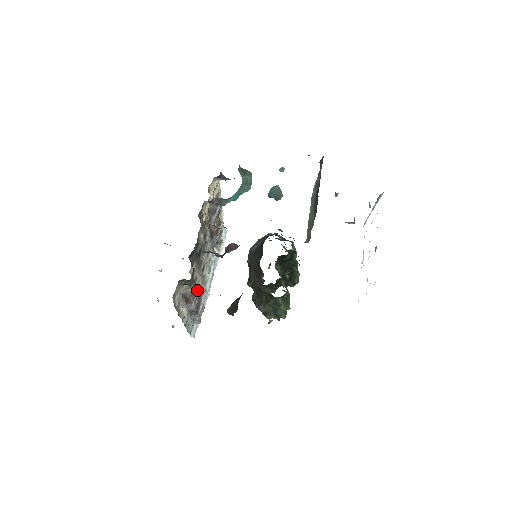
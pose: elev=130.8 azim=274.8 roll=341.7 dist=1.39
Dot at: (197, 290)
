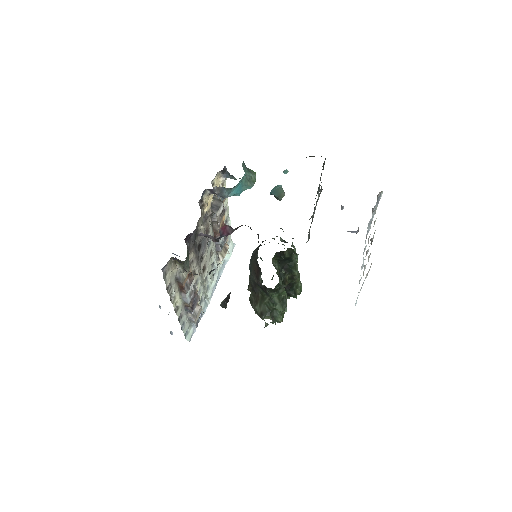
Dot at: (193, 282)
